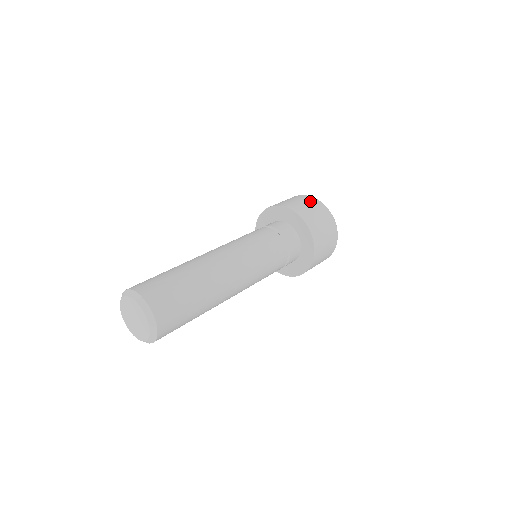
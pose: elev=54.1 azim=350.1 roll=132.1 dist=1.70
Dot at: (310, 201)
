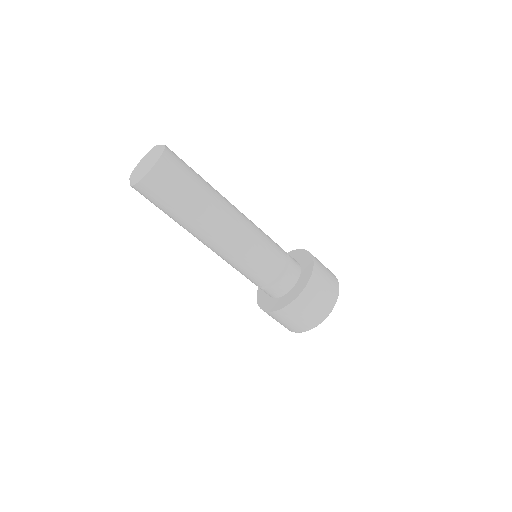
Dot at: (333, 281)
